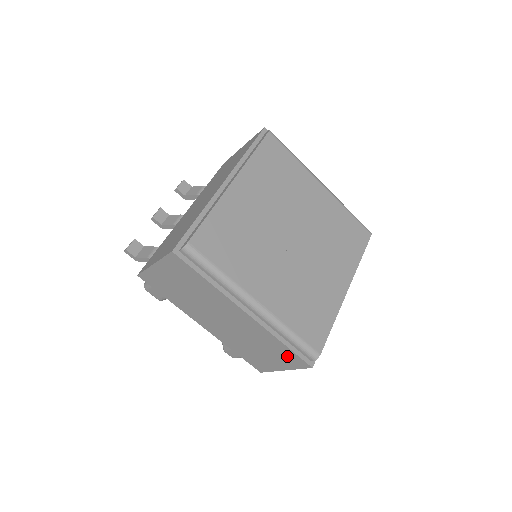
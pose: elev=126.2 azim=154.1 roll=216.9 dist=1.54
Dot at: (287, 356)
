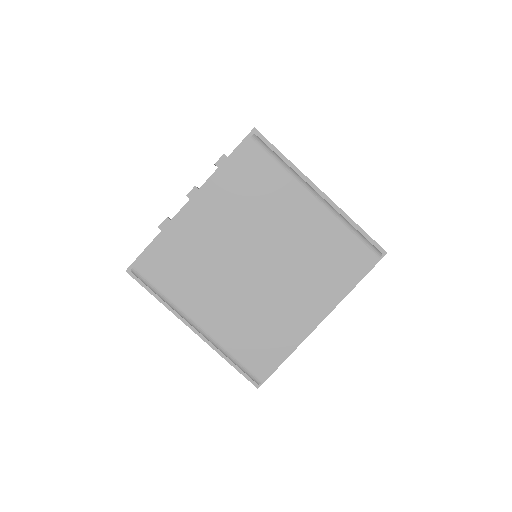
Dot at: occluded
